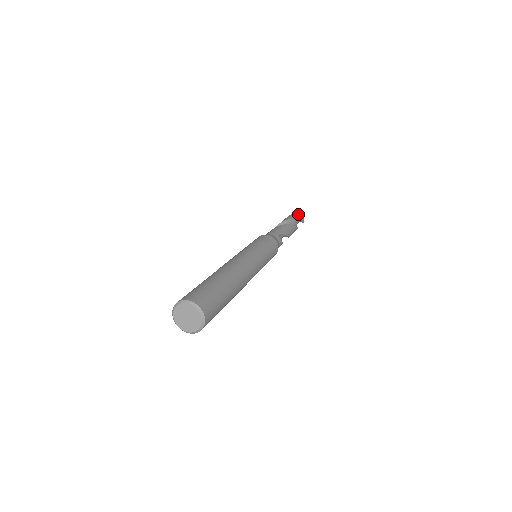
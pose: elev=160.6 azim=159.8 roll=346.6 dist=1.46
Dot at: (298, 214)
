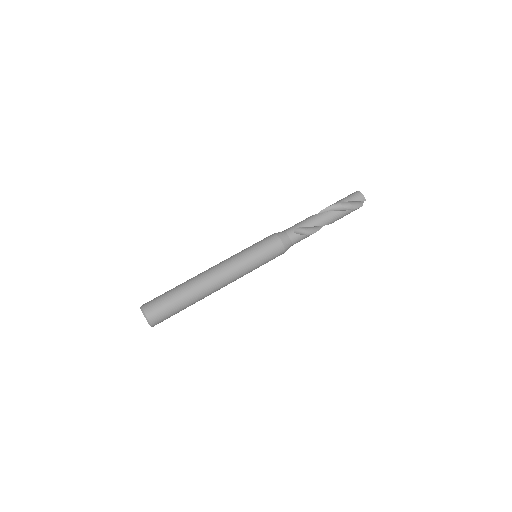
Dot at: (353, 194)
